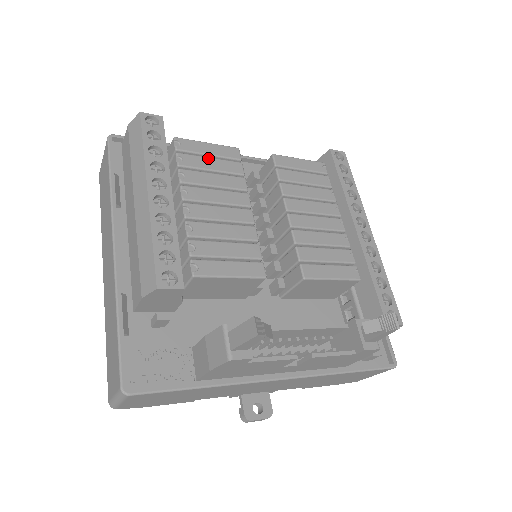
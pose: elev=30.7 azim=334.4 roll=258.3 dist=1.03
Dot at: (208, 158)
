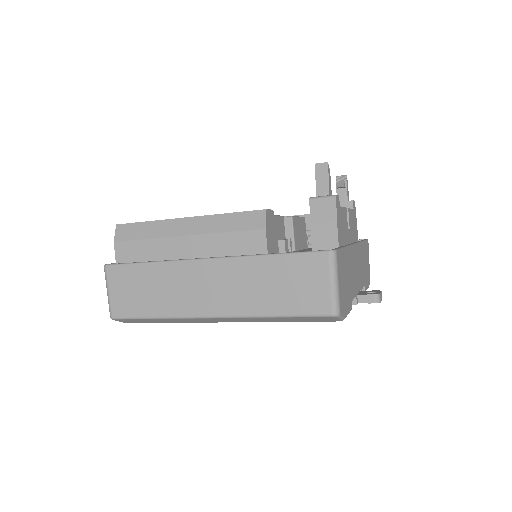
Dot at: occluded
